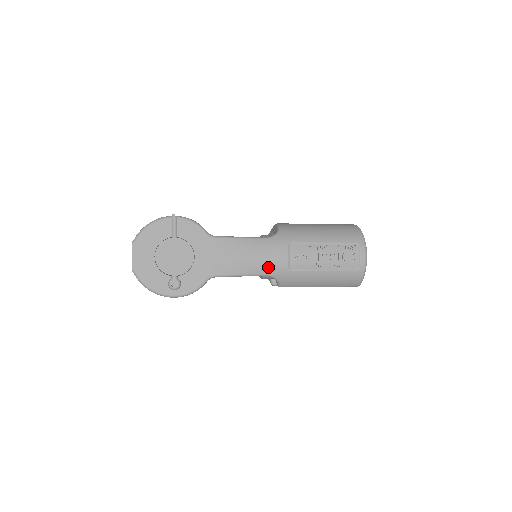
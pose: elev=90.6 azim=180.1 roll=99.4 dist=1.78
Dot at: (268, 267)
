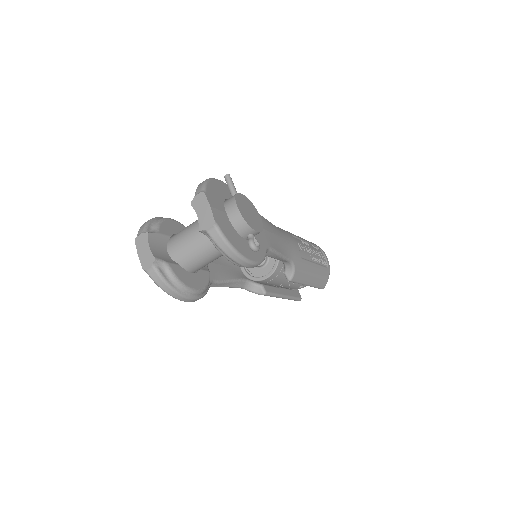
Dot at: (291, 251)
